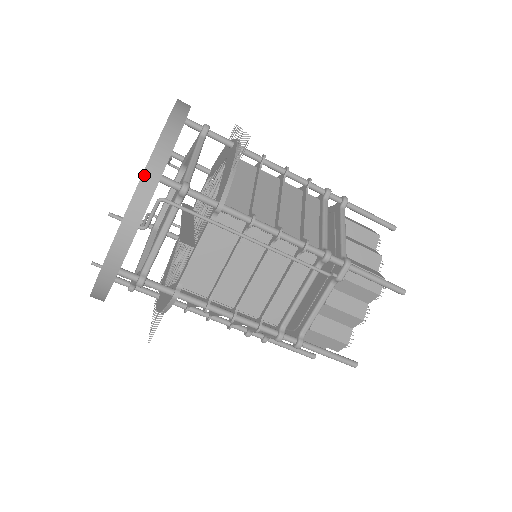
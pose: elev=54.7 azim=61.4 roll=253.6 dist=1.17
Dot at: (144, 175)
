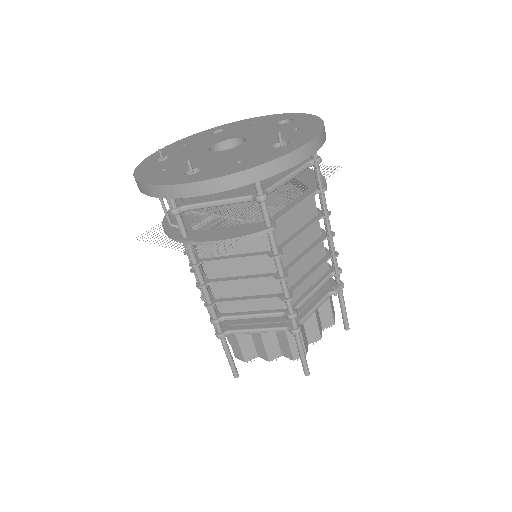
Dot at: (323, 129)
